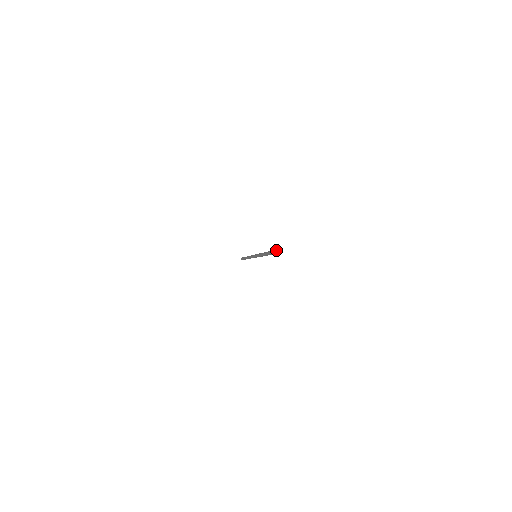
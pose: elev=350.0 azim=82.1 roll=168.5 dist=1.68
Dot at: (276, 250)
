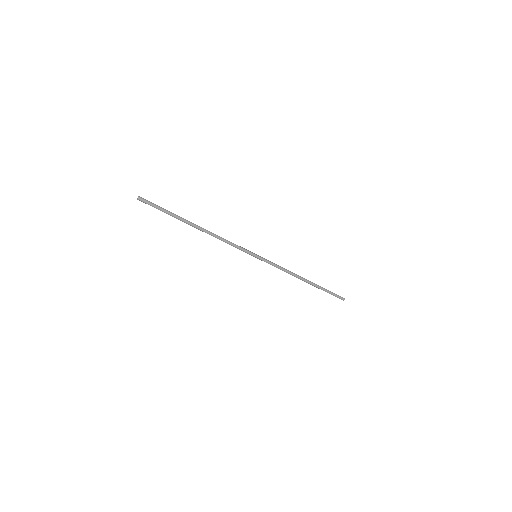
Dot at: (148, 203)
